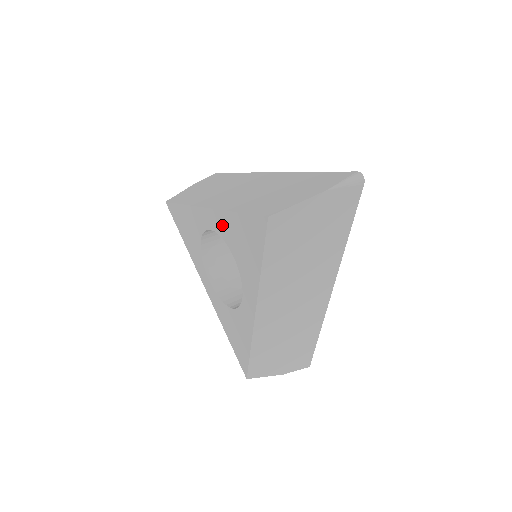
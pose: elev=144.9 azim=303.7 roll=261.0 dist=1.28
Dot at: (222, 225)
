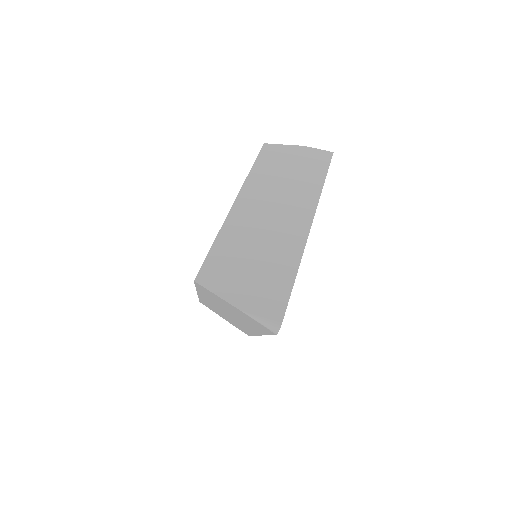
Dot at: occluded
